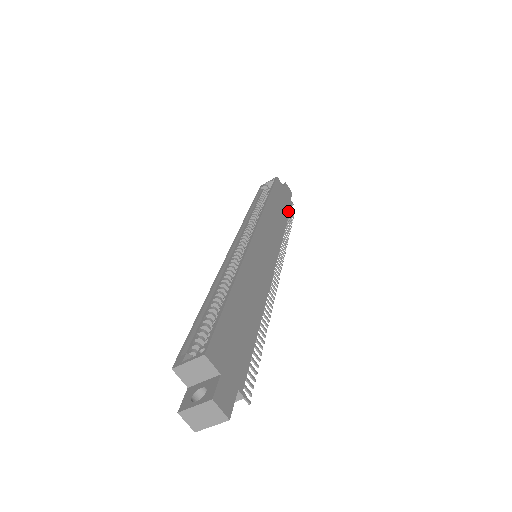
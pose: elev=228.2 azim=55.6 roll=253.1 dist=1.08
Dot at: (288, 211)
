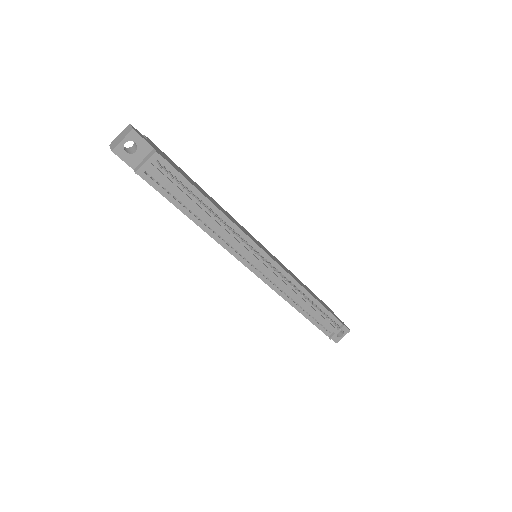
Dot at: (328, 310)
